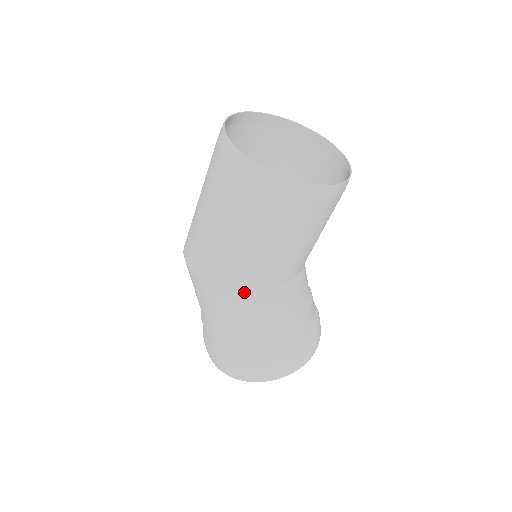
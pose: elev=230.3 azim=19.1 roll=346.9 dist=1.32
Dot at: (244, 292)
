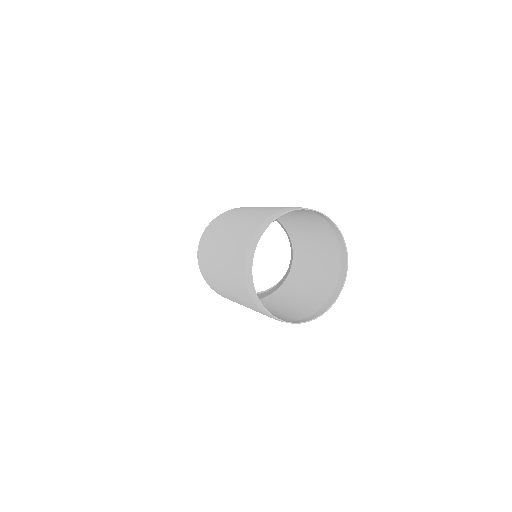
Dot at: occluded
